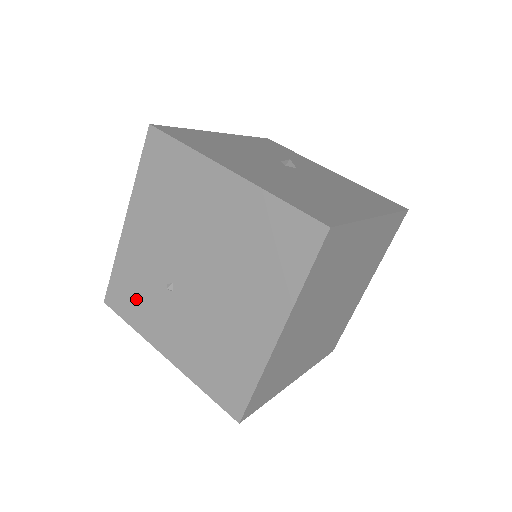
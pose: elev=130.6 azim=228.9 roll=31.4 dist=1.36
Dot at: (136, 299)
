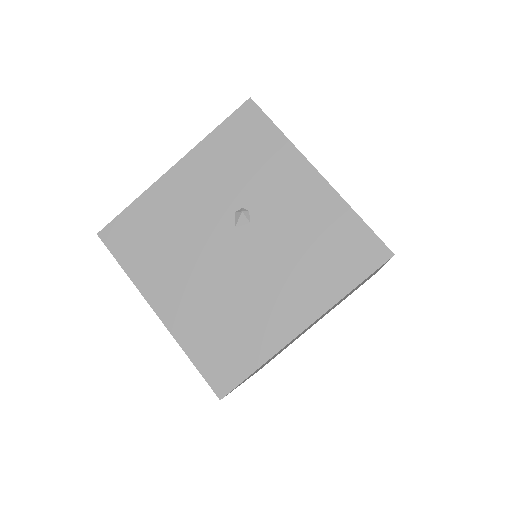
Dot at: occluded
